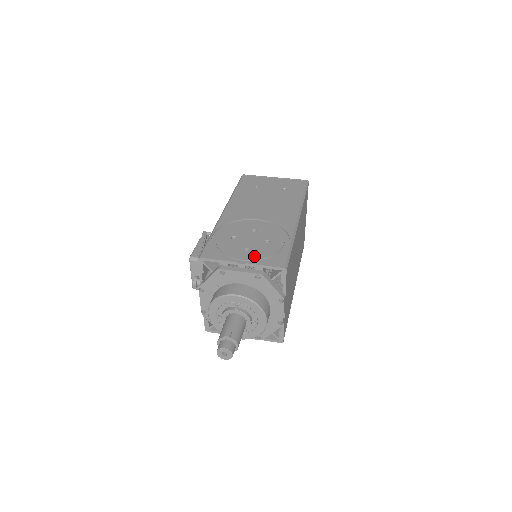
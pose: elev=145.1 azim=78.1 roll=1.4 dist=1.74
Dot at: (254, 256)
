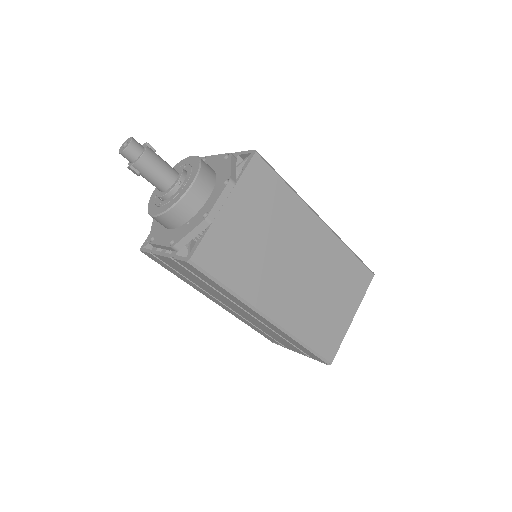
Dot at: occluded
